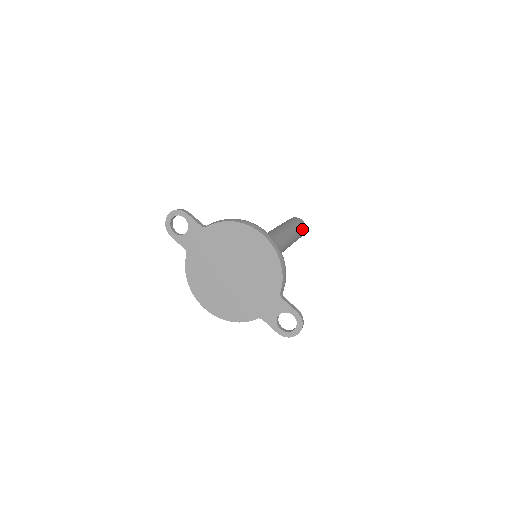
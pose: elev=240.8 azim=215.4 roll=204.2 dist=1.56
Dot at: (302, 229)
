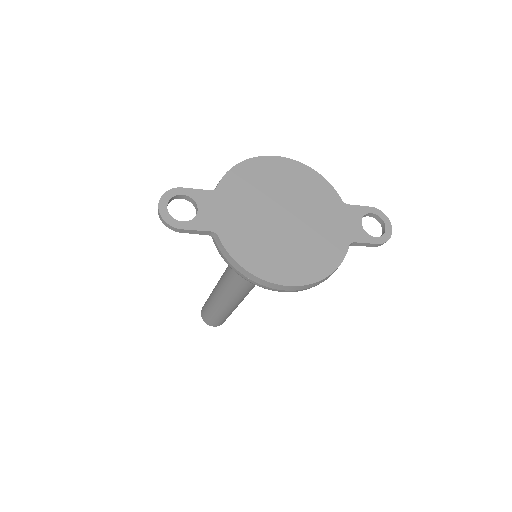
Dot at: occluded
